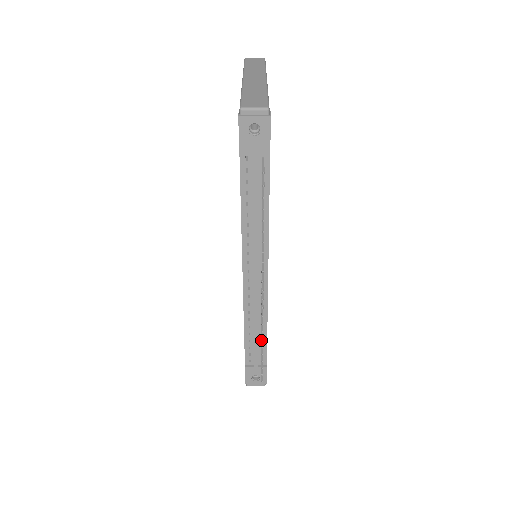
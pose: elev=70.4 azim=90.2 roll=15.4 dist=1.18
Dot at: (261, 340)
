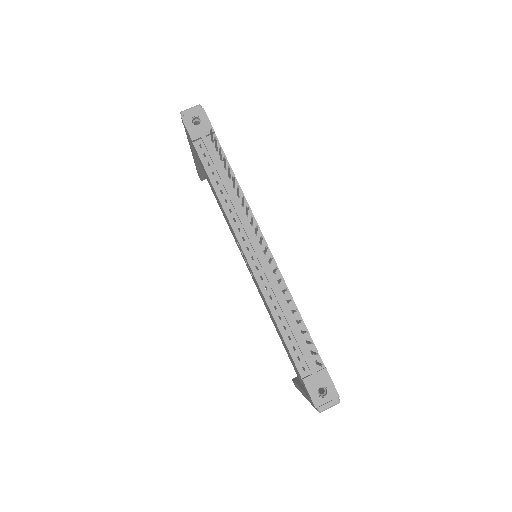
Dot at: occluded
